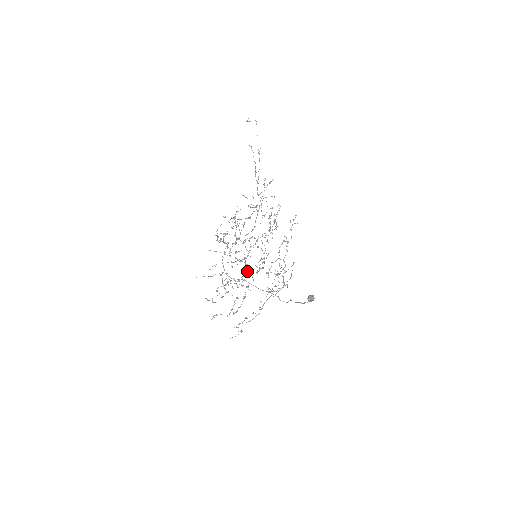
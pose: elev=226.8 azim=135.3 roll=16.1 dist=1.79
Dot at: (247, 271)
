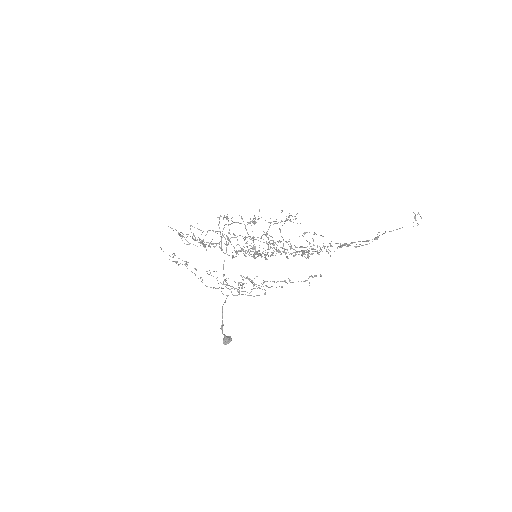
Dot at: occluded
